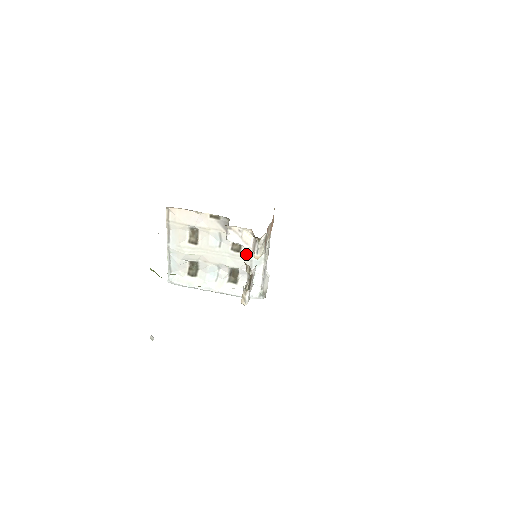
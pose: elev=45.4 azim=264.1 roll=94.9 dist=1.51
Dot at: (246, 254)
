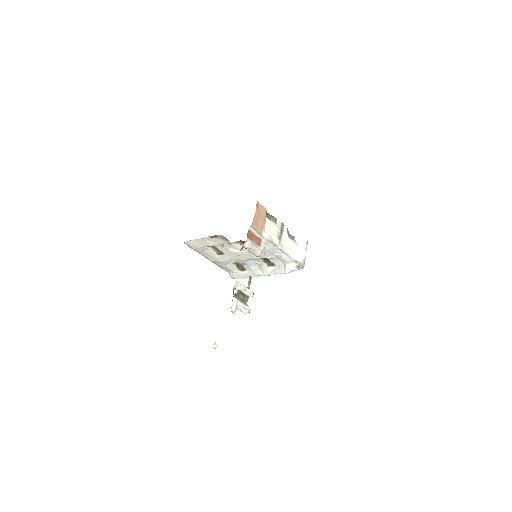
Dot at: occluded
